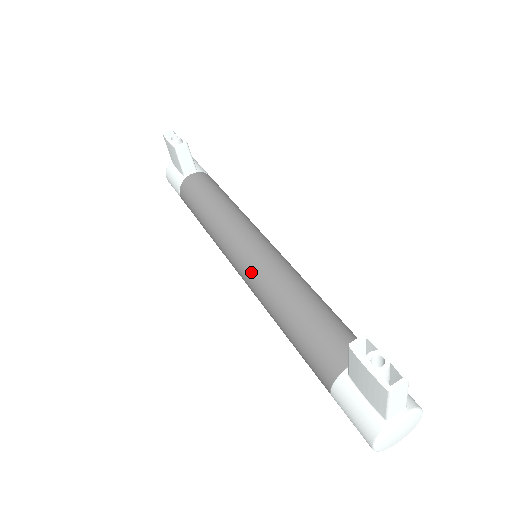
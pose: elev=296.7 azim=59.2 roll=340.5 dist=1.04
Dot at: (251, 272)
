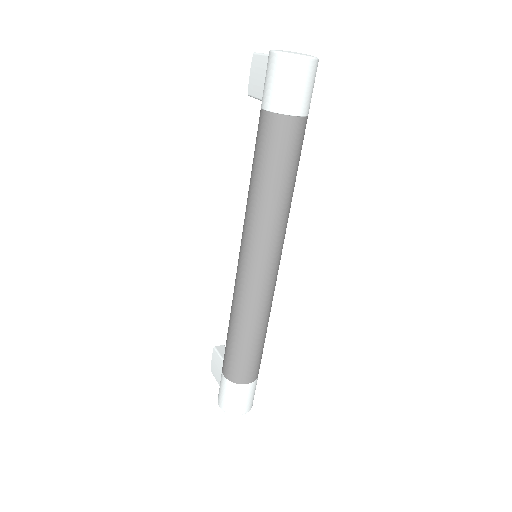
Dot at: occluded
